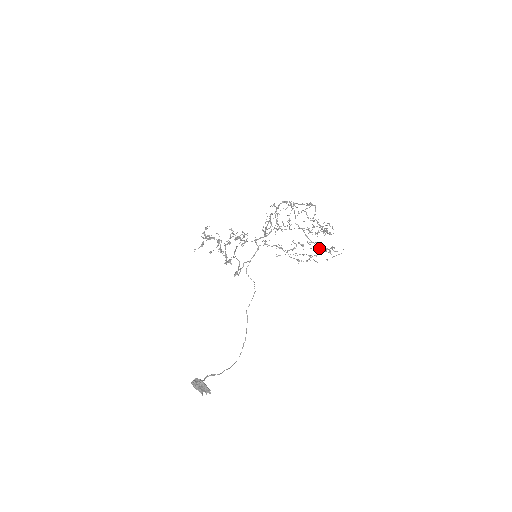
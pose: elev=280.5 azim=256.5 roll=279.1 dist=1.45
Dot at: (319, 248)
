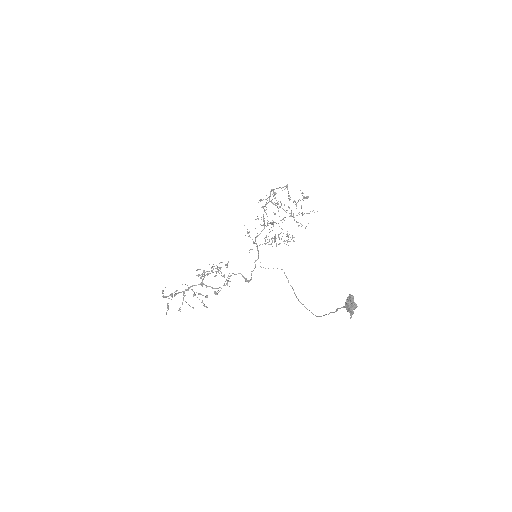
Dot at: occluded
